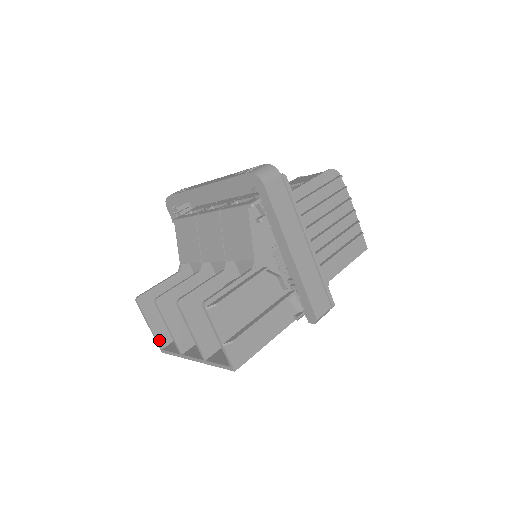
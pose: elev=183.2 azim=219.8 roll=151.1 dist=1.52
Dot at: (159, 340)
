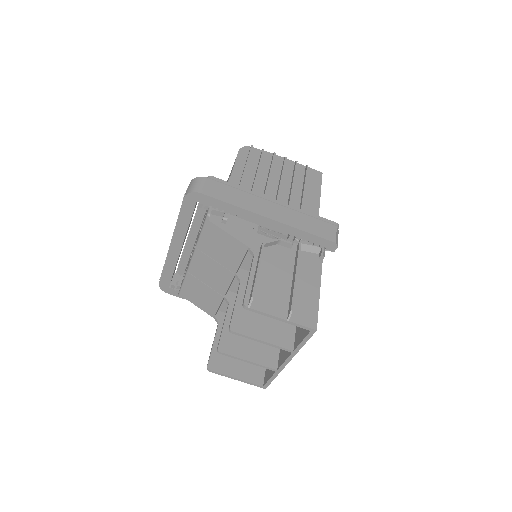
Dot at: (254, 382)
